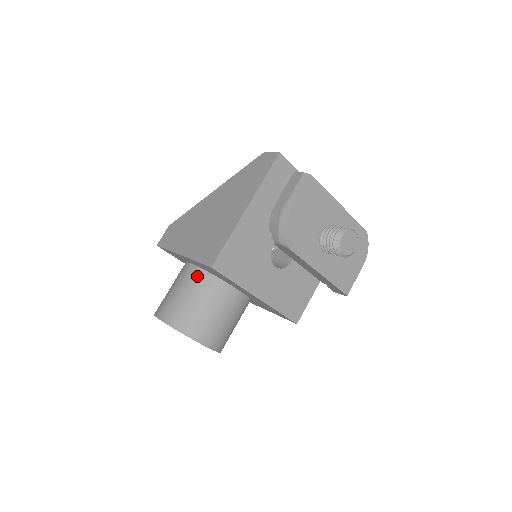
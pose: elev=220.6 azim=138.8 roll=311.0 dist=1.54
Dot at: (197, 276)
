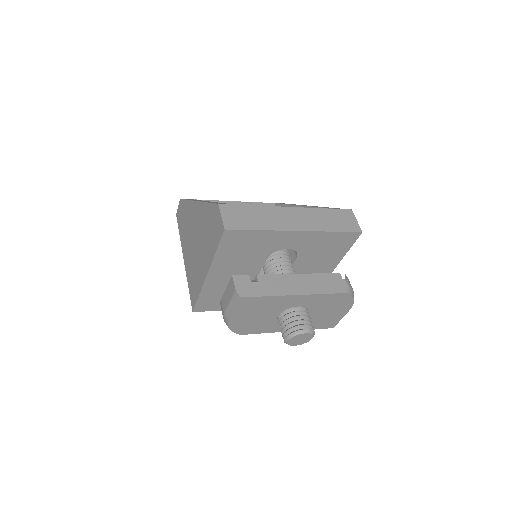
Dot at: occluded
